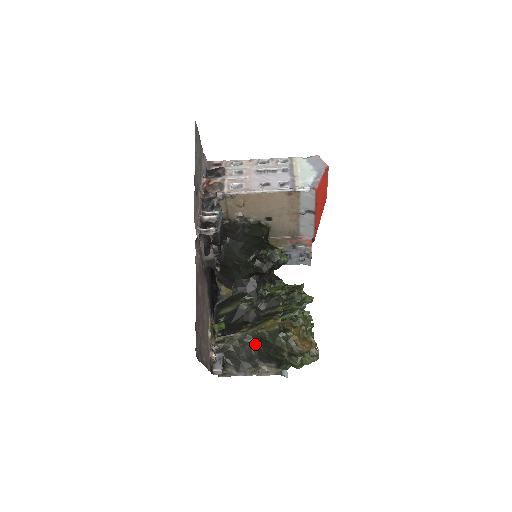
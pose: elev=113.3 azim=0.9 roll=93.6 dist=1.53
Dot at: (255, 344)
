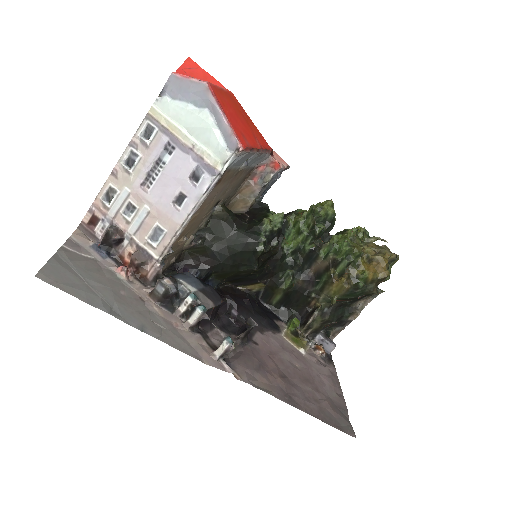
Dot at: (336, 304)
